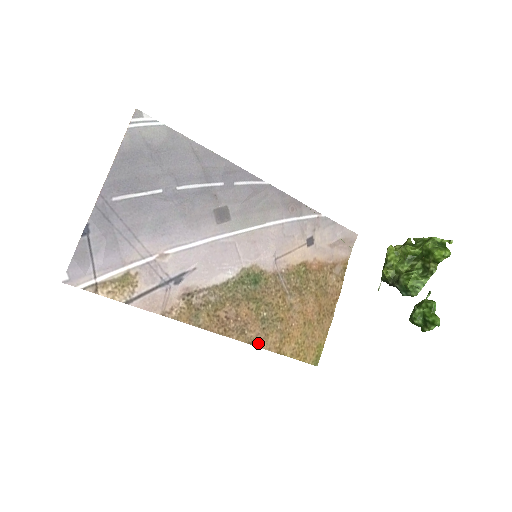
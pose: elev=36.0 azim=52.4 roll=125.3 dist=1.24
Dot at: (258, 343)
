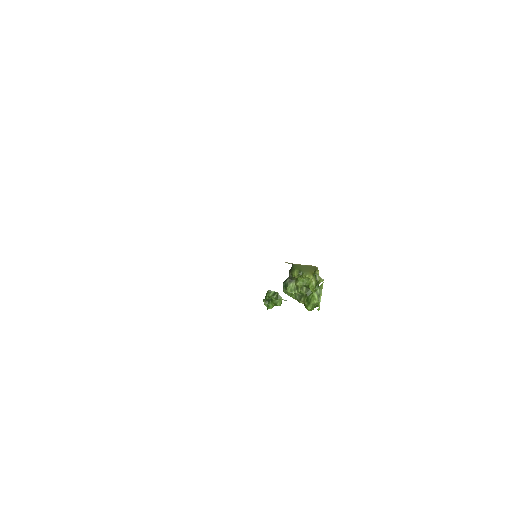
Dot at: occluded
